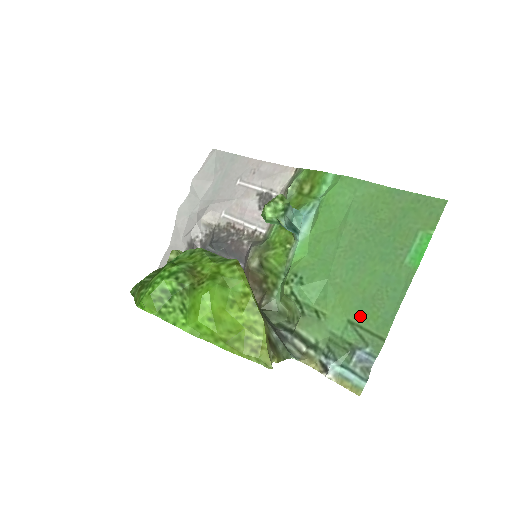
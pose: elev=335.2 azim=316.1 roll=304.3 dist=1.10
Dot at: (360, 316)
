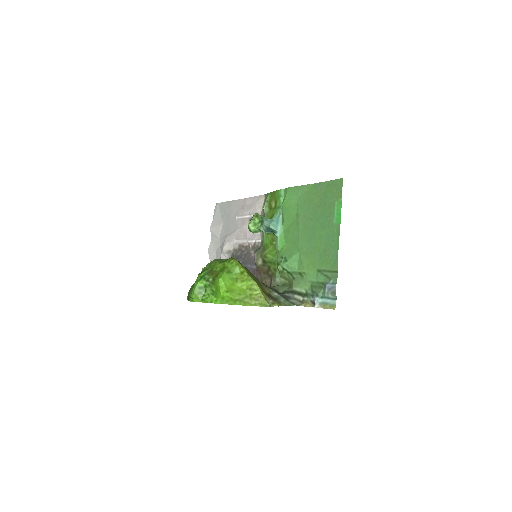
Dot at: (322, 265)
